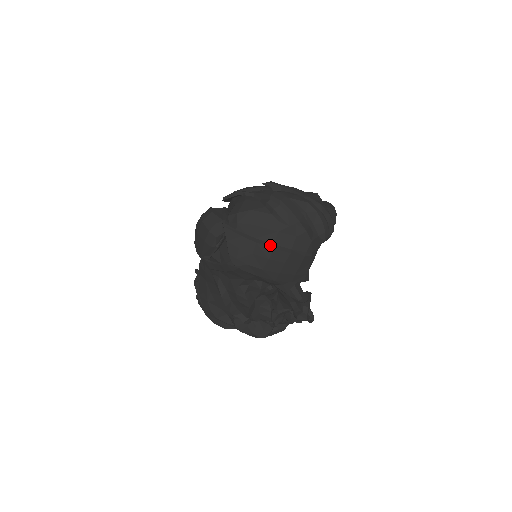
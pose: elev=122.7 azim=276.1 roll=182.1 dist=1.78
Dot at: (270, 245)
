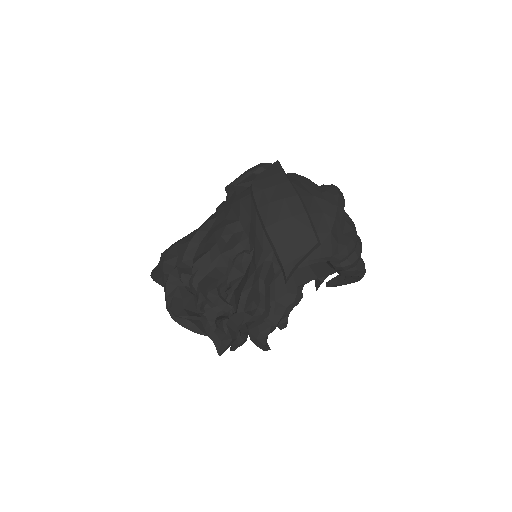
Dot at: (297, 192)
